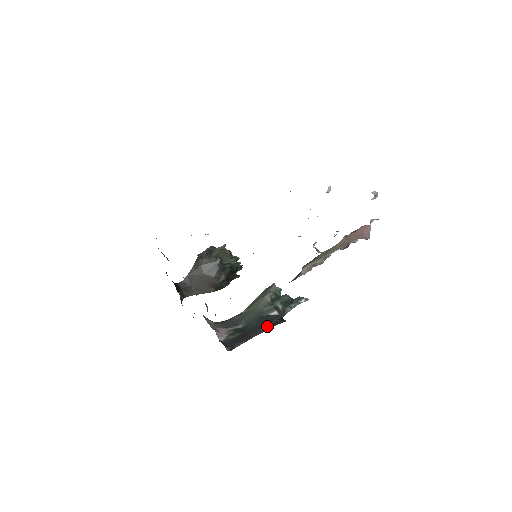
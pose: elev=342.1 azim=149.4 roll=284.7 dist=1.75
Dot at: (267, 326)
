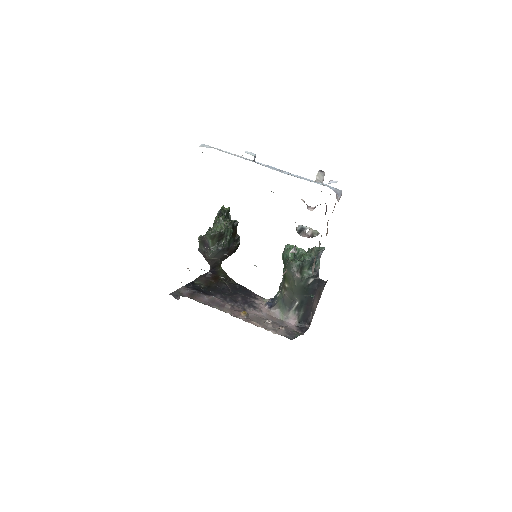
Dot at: (315, 294)
